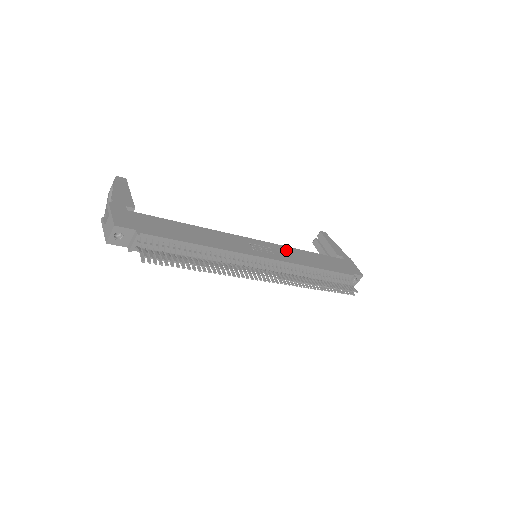
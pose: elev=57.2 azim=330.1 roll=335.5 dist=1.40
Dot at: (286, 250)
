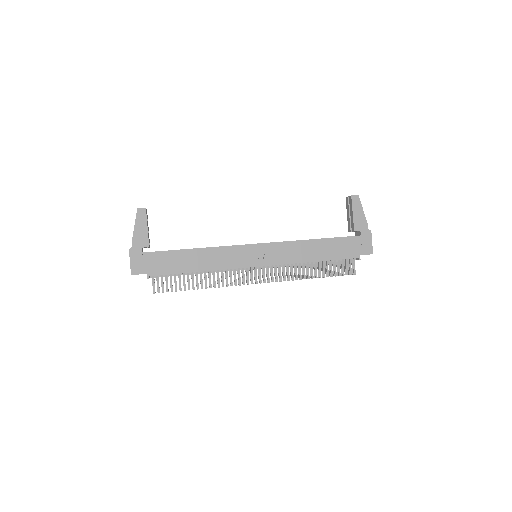
Dot at: (287, 247)
